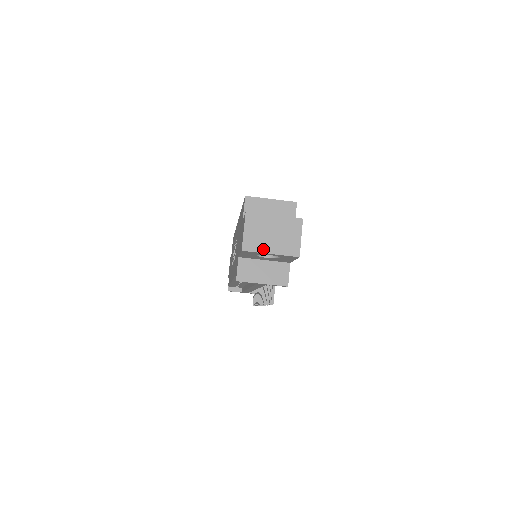
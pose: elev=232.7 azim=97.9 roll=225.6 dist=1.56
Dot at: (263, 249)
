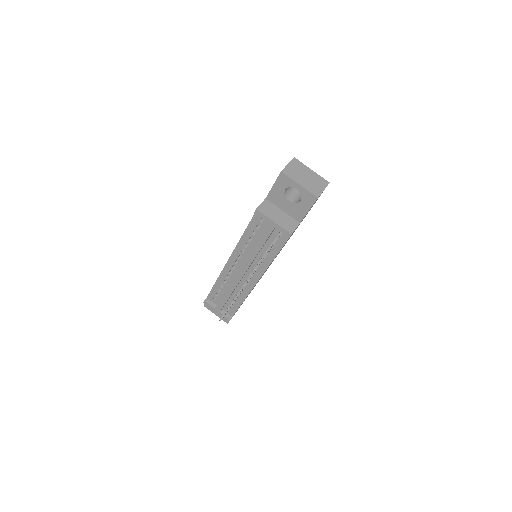
Dot at: (296, 179)
